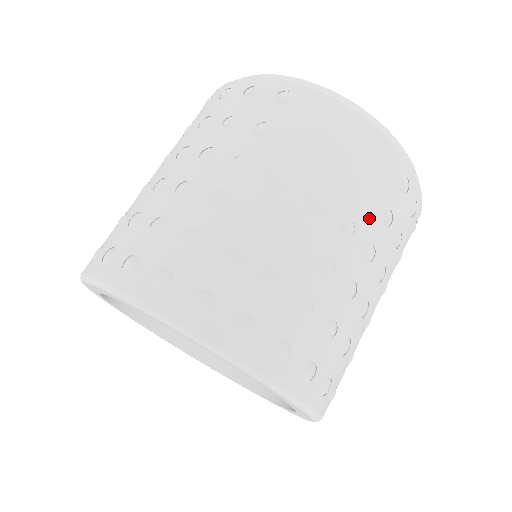
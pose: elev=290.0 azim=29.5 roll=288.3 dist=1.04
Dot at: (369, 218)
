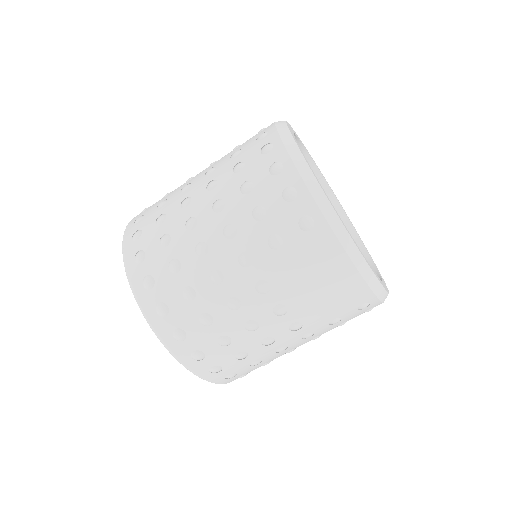
Dot at: (318, 323)
